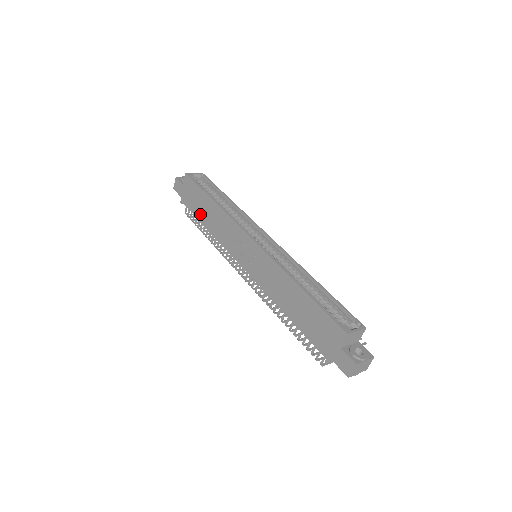
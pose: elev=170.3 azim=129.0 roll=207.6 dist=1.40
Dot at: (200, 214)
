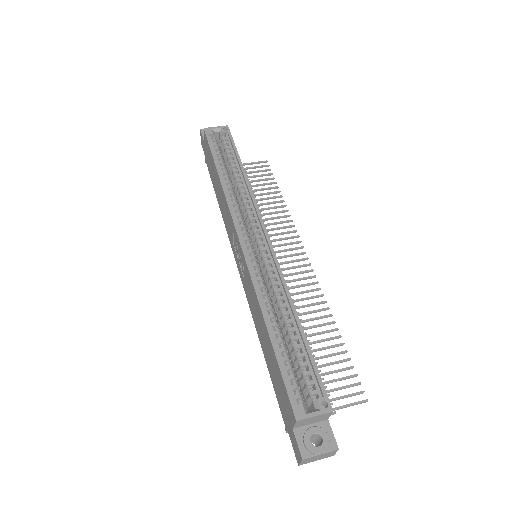
Dot at: (214, 185)
